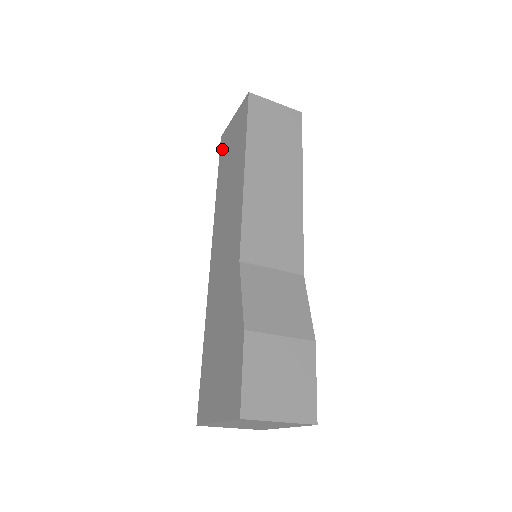
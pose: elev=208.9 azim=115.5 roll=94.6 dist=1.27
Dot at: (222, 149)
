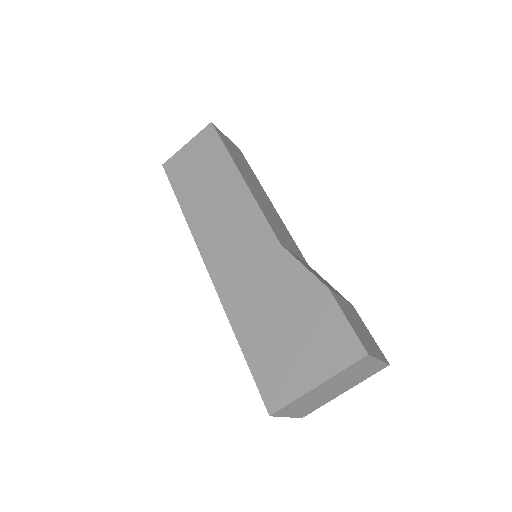
Dot at: (173, 173)
